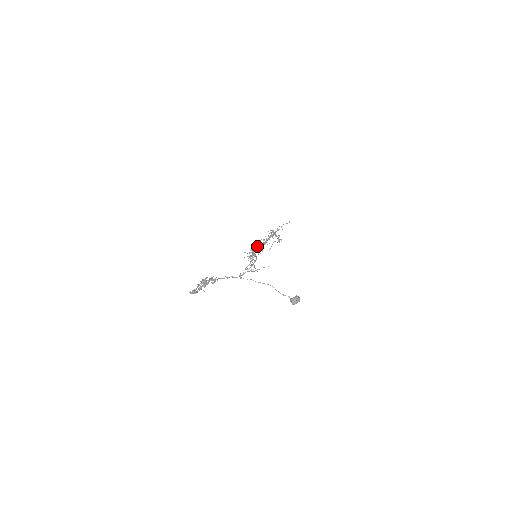
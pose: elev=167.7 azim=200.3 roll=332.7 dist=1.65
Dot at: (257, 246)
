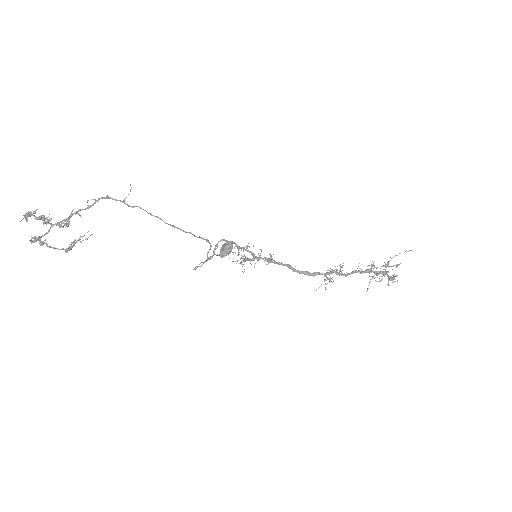
Dot at: (312, 273)
